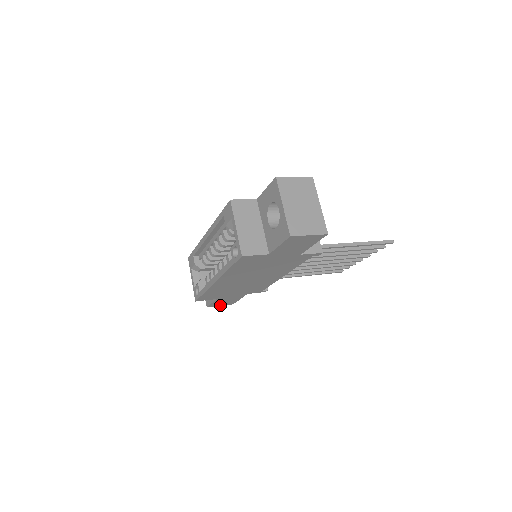
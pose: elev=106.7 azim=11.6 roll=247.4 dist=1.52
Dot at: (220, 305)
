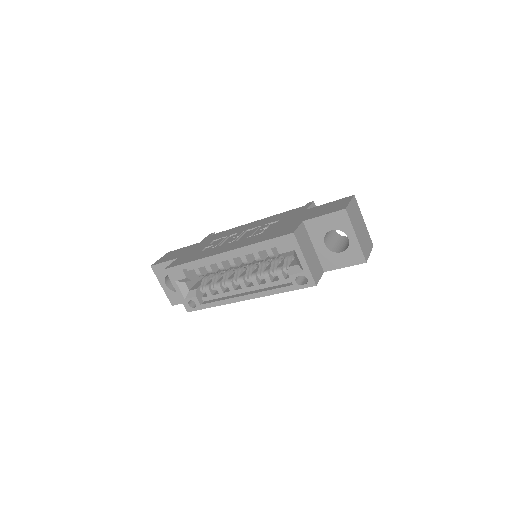
Dot at: occluded
